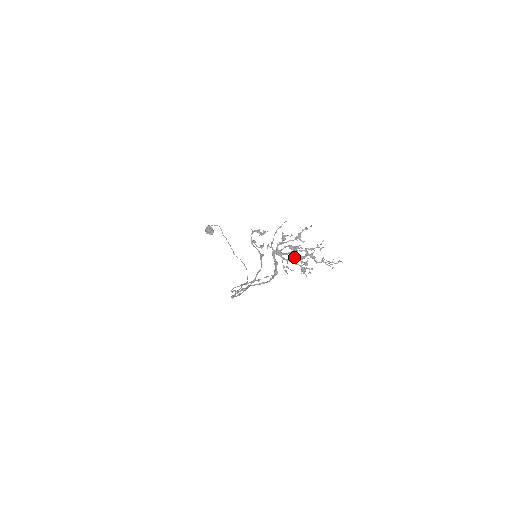
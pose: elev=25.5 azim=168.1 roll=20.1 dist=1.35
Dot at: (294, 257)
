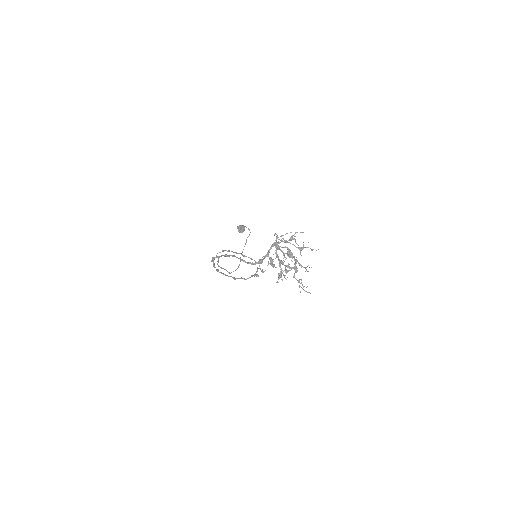
Dot at: (284, 257)
